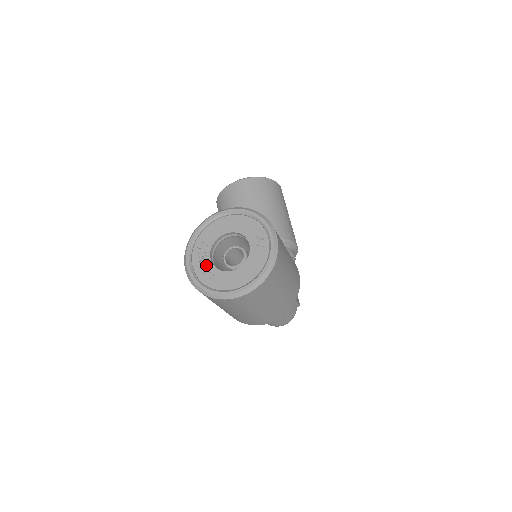
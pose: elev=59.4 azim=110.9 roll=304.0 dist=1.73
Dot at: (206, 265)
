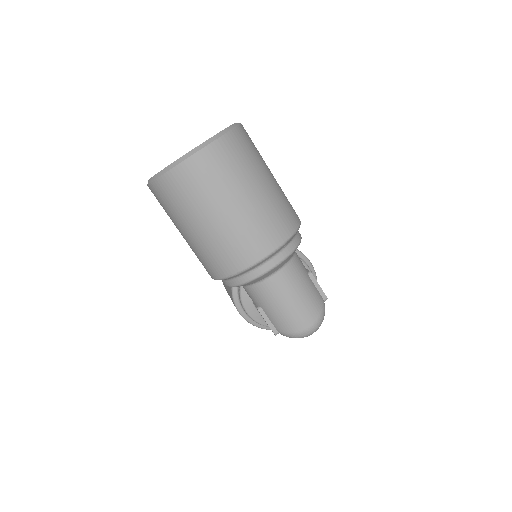
Dot at: occluded
